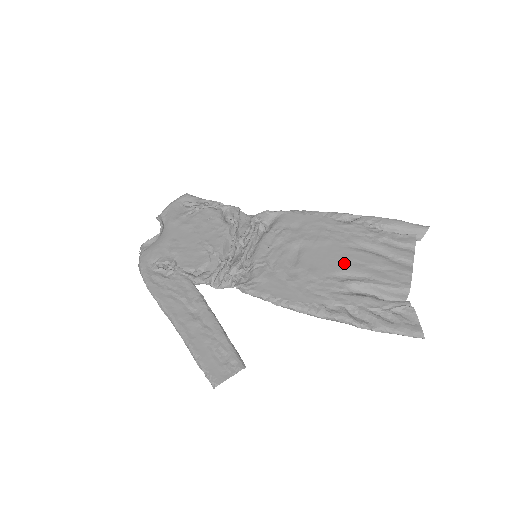
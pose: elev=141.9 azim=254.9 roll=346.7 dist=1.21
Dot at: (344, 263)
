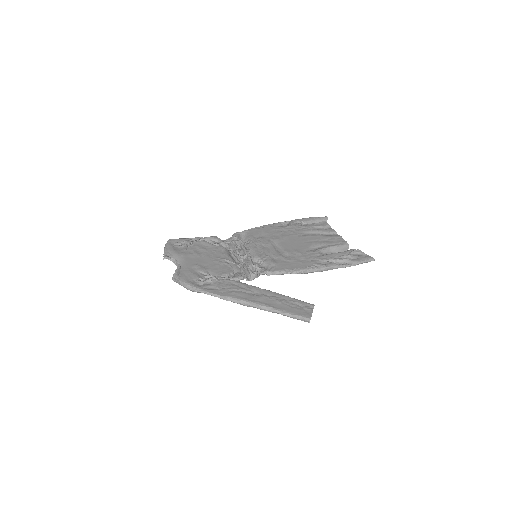
Dot at: (307, 243)
